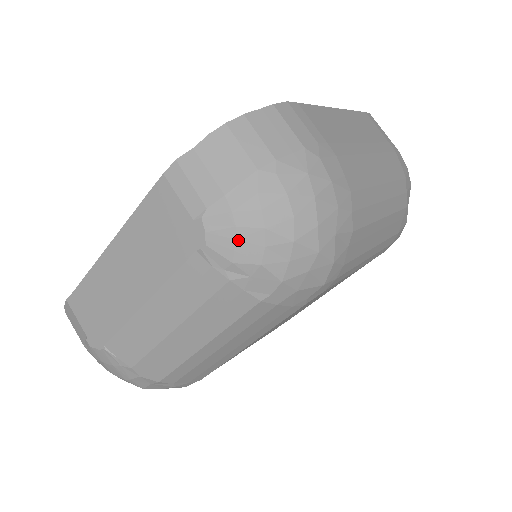
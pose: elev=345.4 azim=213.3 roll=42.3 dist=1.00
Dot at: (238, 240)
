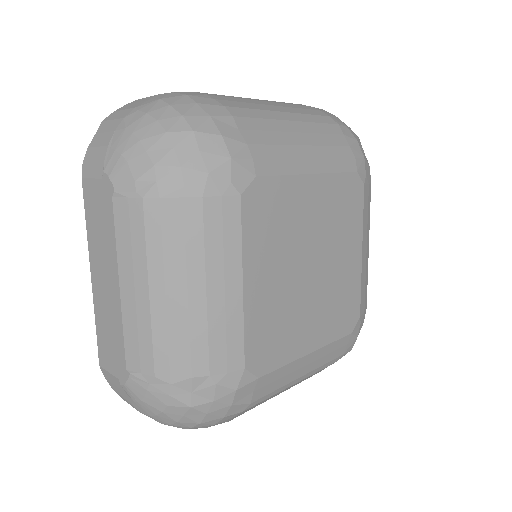
Dot at: occluded
